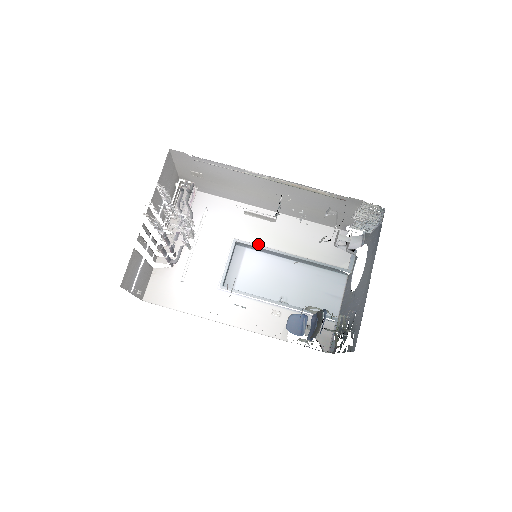
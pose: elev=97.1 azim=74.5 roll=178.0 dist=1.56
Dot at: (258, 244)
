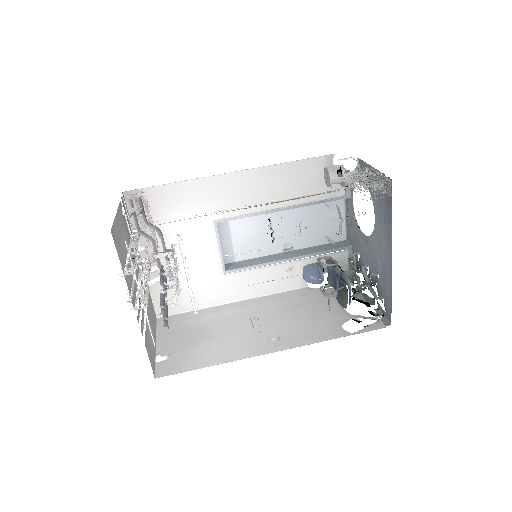
Dot at: (242, 214)
